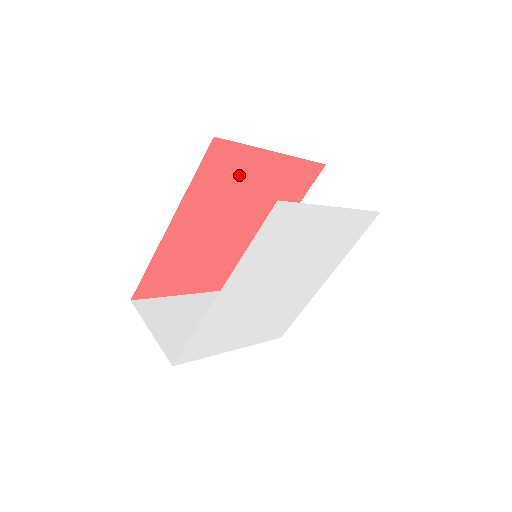
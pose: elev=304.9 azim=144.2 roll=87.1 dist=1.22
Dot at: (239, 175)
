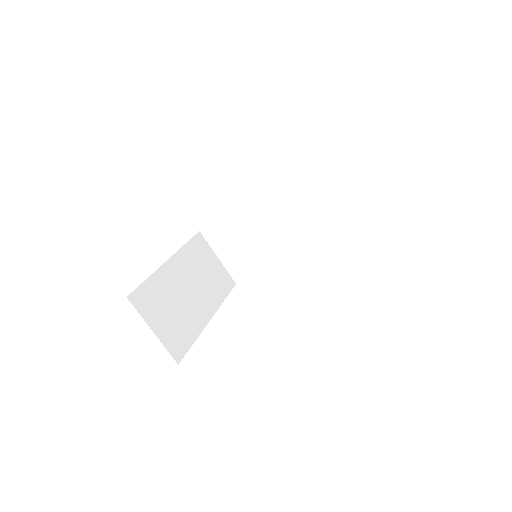
Dot at: occluded
